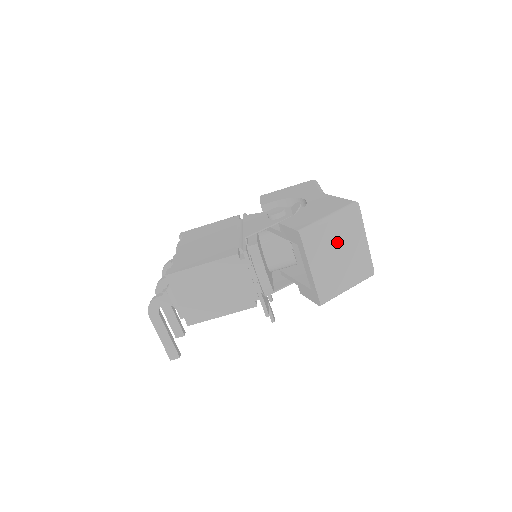
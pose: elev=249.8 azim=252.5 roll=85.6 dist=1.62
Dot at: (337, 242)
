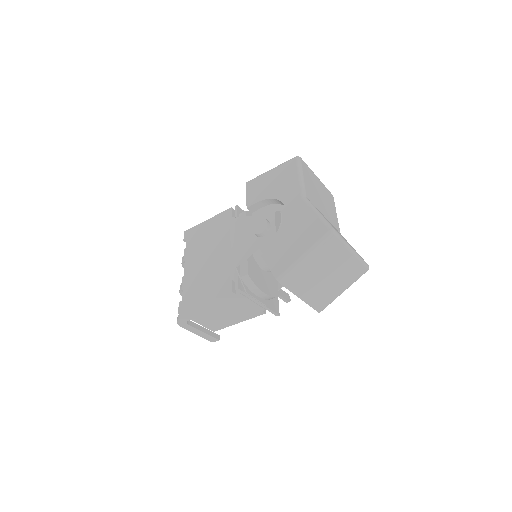
Dot at: (320, 269)
